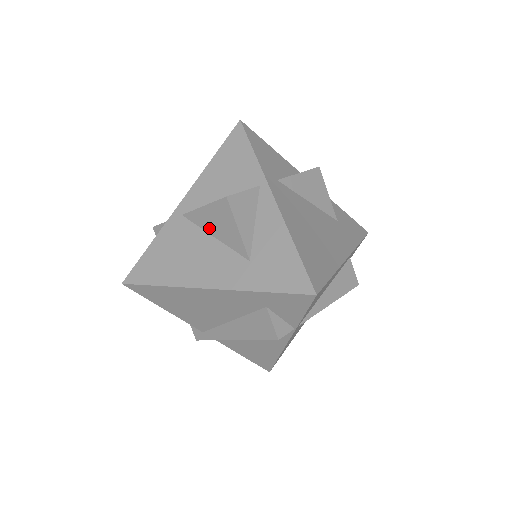
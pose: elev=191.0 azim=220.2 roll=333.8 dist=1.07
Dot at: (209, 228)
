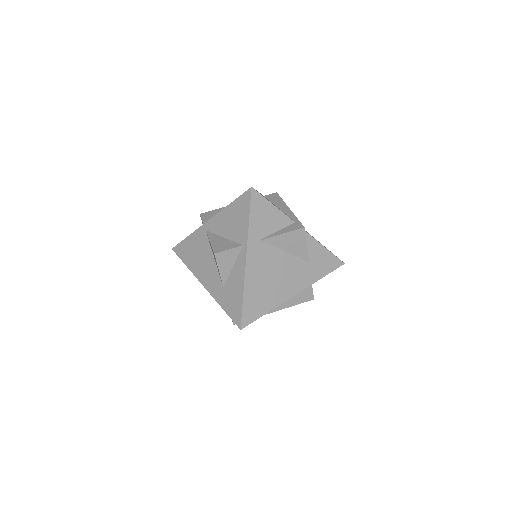
Dot at: occluded
